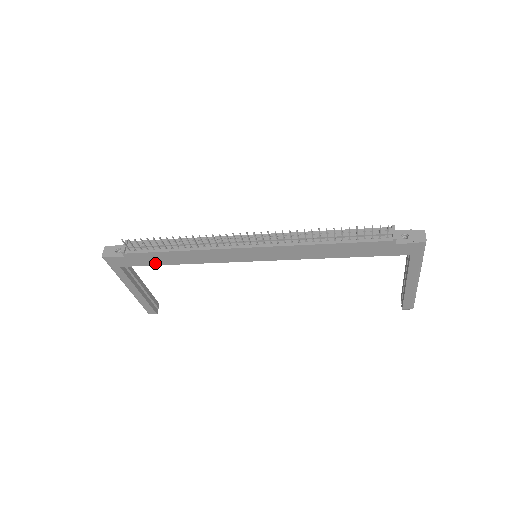
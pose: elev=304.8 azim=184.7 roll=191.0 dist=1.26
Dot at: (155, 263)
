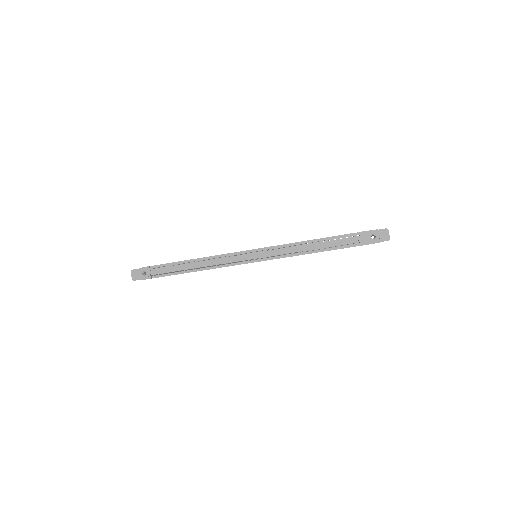
Dot at: occluded
